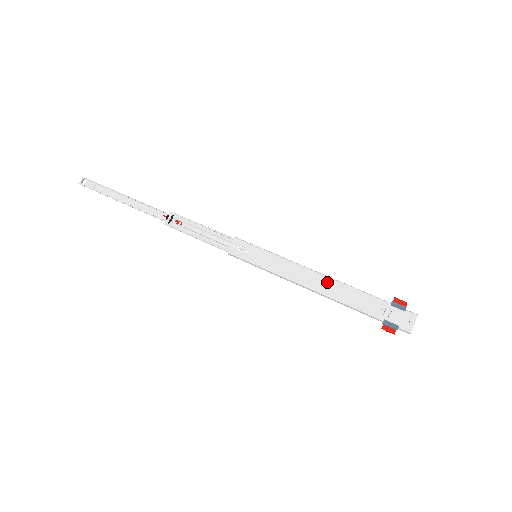
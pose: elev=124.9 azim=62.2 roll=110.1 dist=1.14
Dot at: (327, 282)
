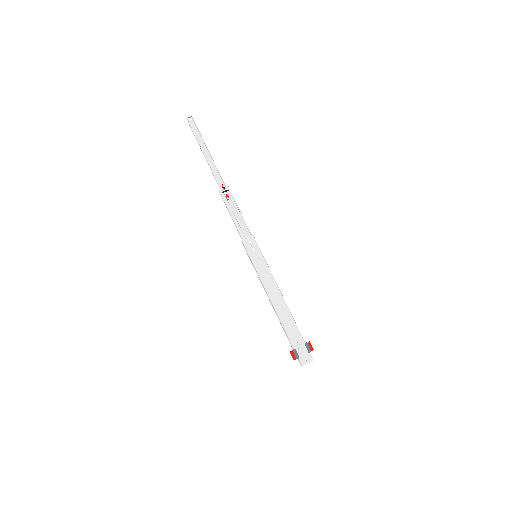
Dot at: (282, 304)
